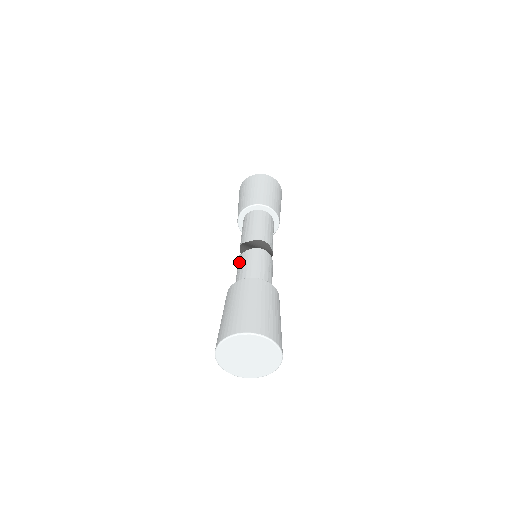
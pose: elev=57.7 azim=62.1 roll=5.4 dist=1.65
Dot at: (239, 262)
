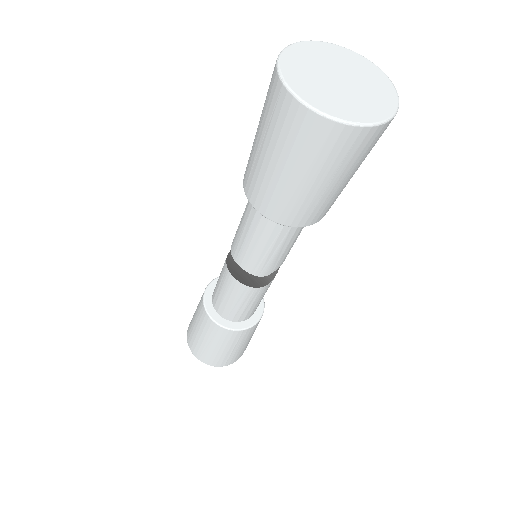
Dot at: occluded
